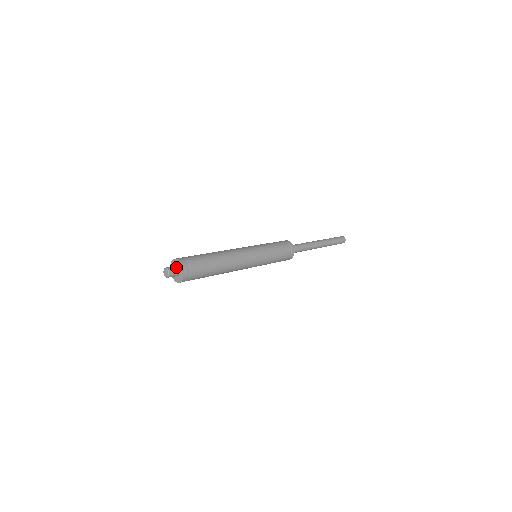
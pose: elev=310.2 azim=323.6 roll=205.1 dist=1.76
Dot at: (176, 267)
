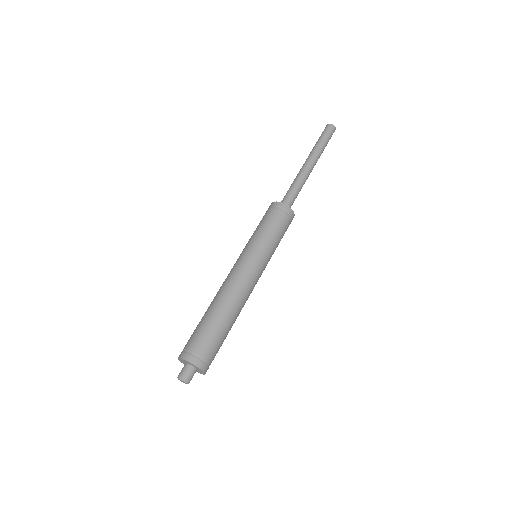
Dot at: (191, 369)
